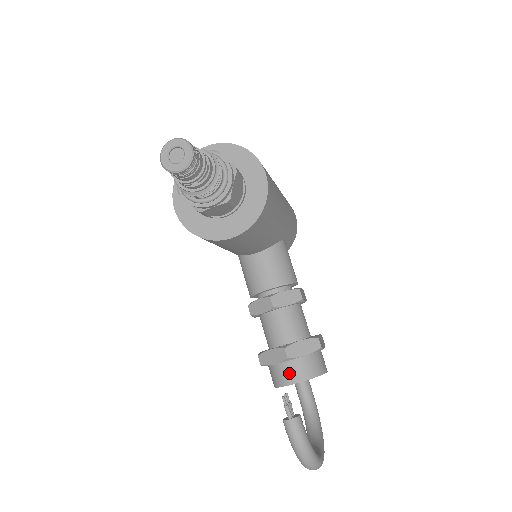
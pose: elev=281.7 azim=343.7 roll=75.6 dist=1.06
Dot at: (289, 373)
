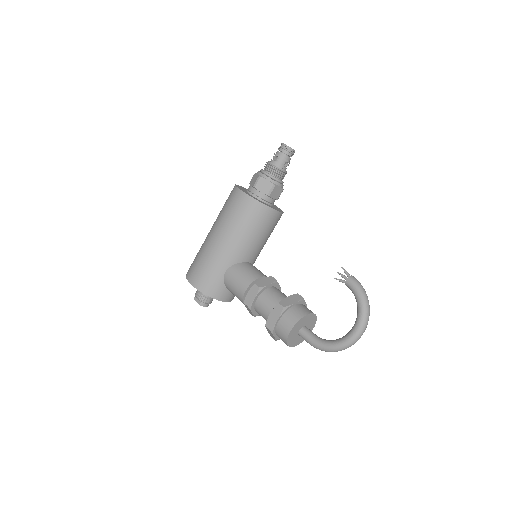
Dot at: (305, 308)
